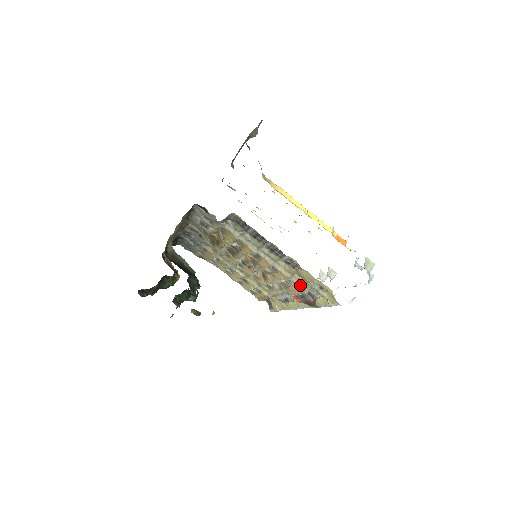
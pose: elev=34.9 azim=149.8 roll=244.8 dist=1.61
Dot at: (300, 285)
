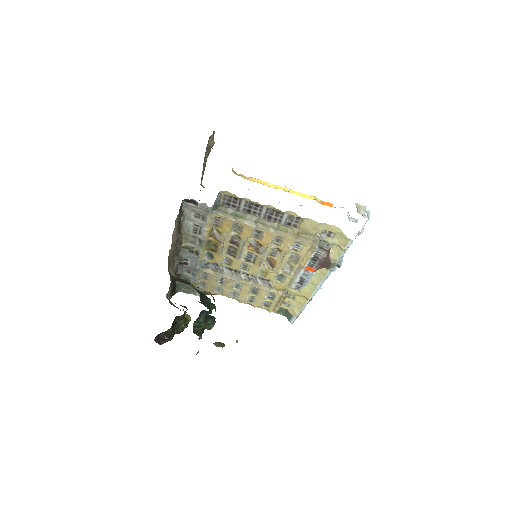
Dot at: (308, 242)
